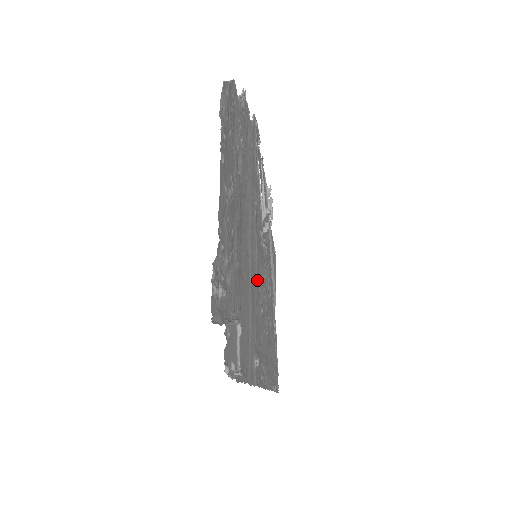
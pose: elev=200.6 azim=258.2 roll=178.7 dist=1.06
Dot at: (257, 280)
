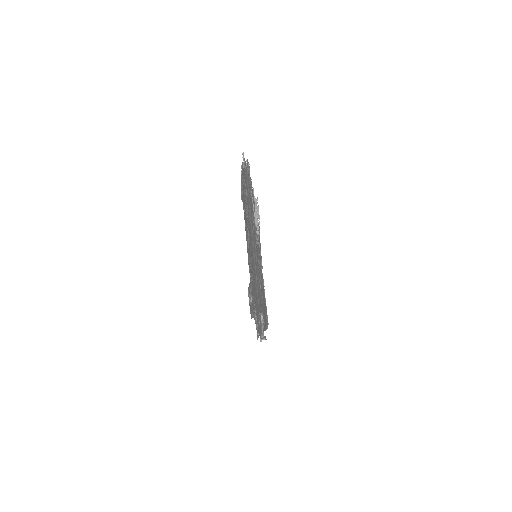
Dot at: occluded
